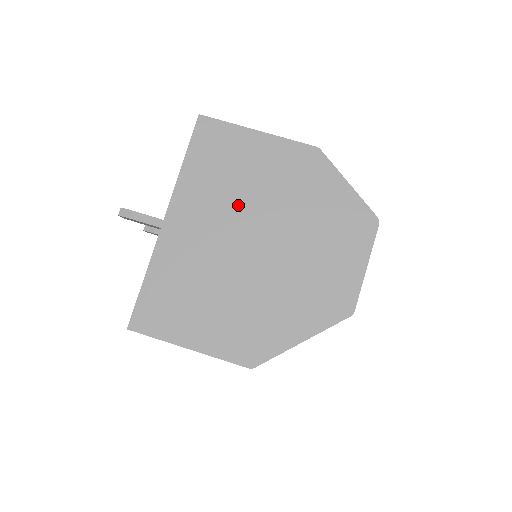
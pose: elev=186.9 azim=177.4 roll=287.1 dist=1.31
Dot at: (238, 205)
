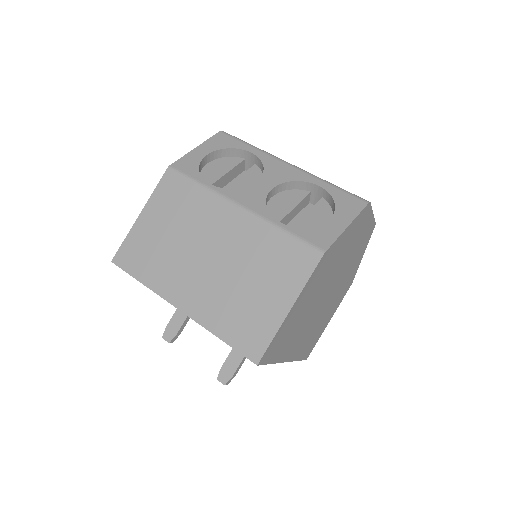
Dot at: (310, 312)
